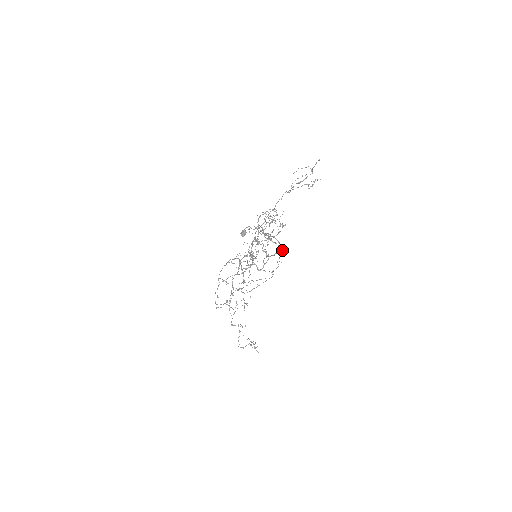
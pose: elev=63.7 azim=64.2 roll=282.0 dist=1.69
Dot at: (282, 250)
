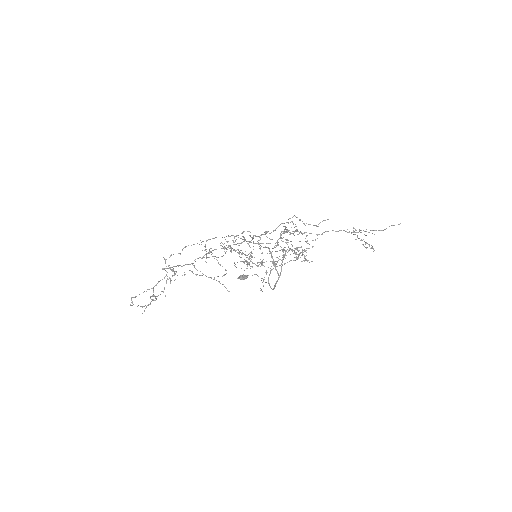
Dot at: (280, 275)
